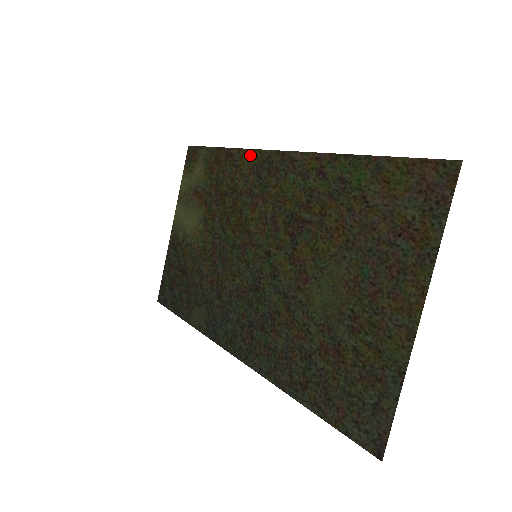
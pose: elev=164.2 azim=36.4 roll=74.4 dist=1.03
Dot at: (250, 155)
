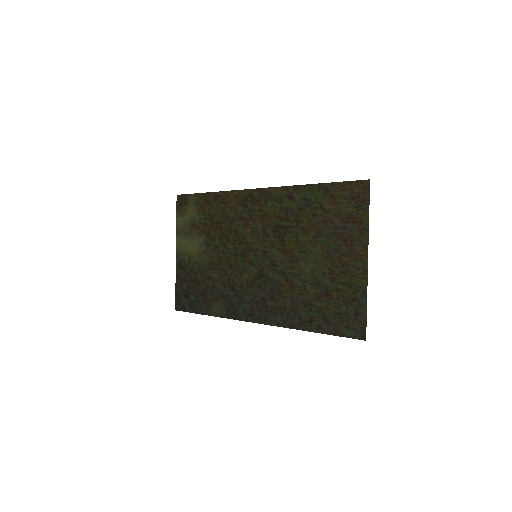
Dot at: (235, 194)
